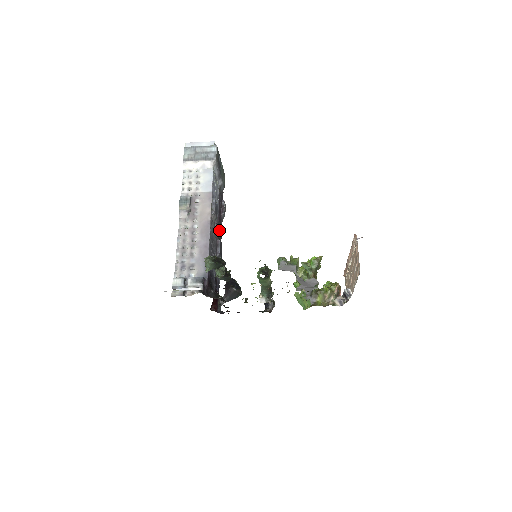
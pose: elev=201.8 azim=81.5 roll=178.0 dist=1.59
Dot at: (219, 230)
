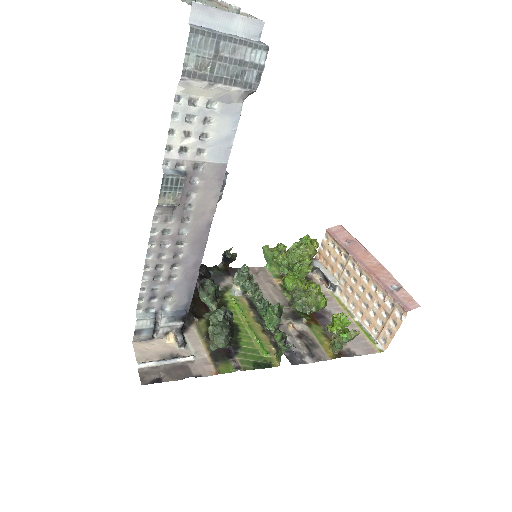
Dot at: occluded
